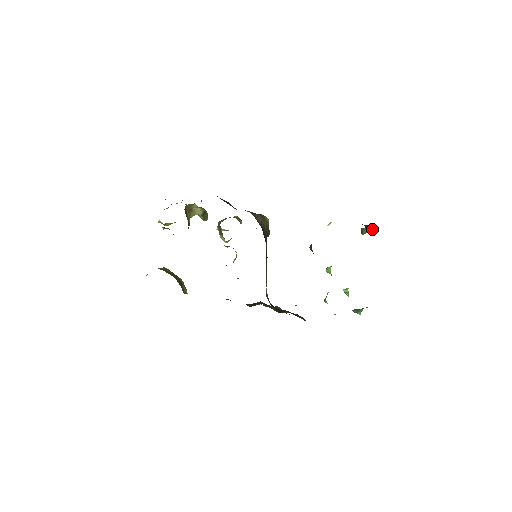
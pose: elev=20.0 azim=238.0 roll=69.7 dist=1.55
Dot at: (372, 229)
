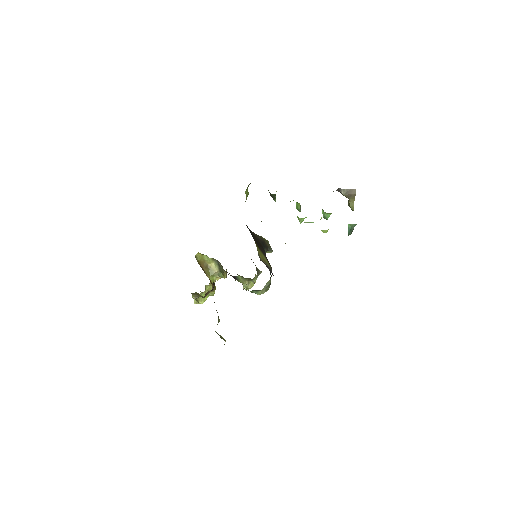
Dot at: (349, 193)
